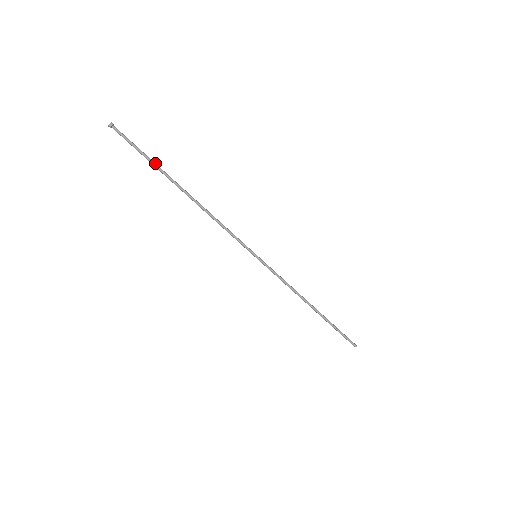
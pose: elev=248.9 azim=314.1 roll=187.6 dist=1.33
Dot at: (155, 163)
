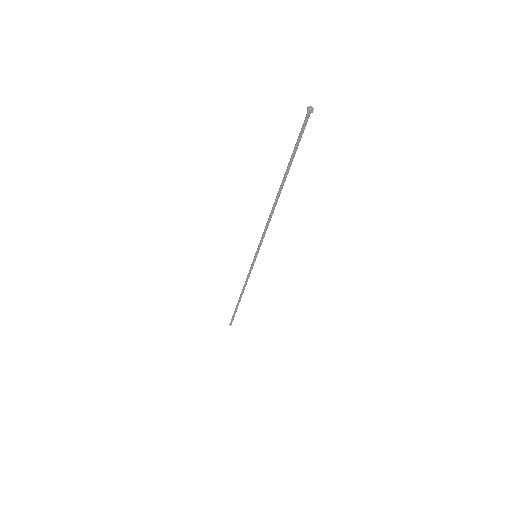
Dot at: occluded
